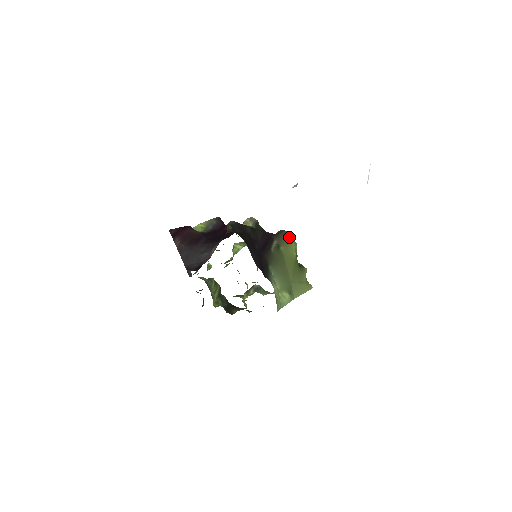
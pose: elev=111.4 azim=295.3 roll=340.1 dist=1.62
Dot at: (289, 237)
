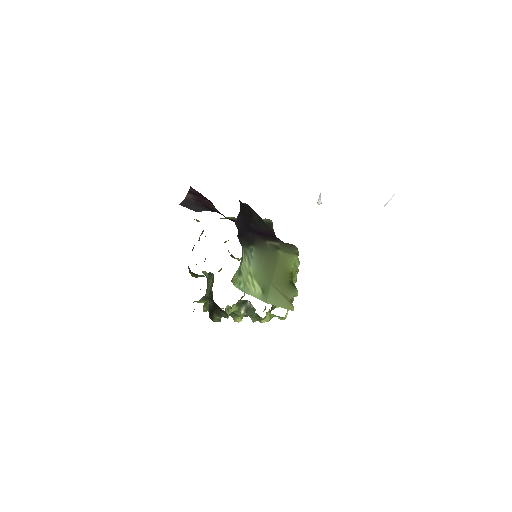
Dot at: (295, 251)
